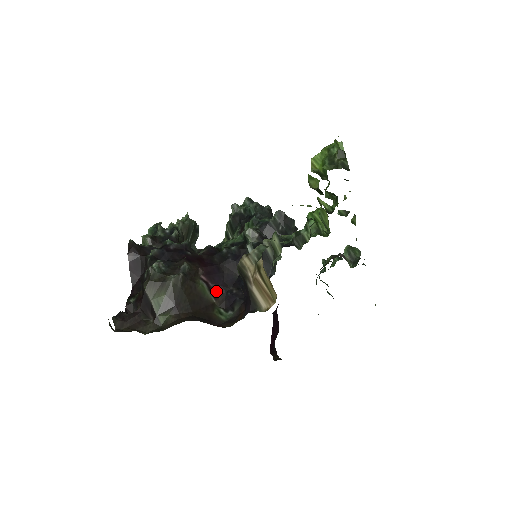
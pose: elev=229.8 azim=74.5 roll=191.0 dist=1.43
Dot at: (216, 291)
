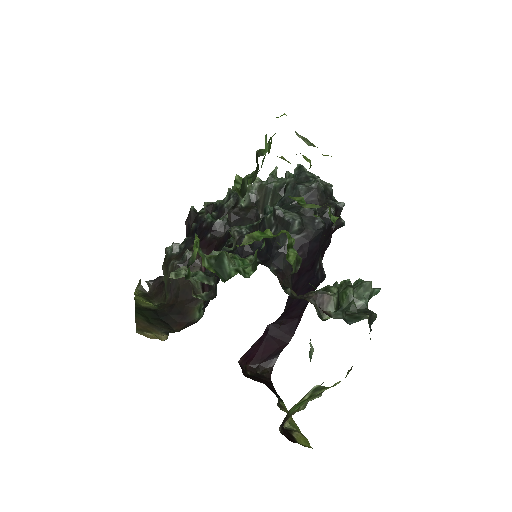
Dot at: (206, 286)
